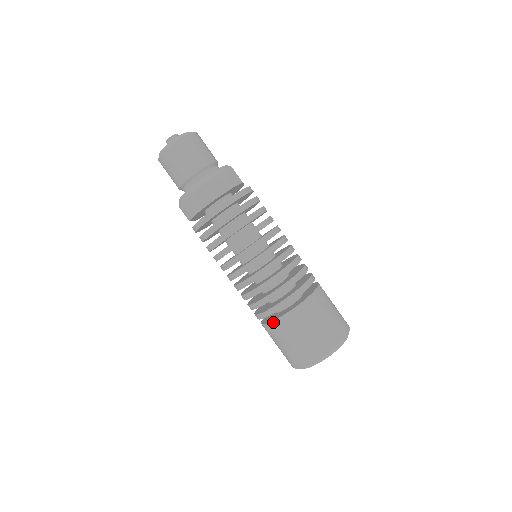
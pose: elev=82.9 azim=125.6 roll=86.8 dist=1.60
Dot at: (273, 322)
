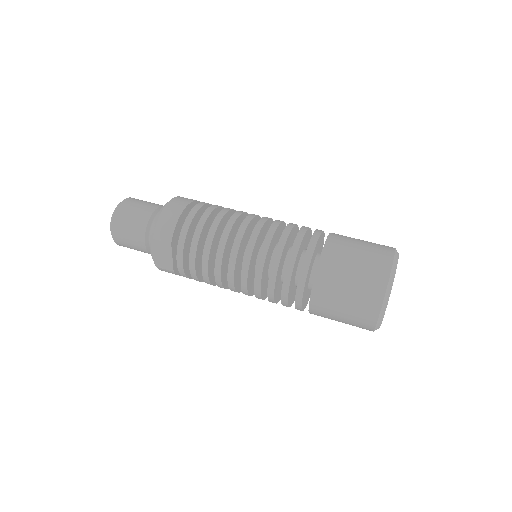
Dot at: (320, 262)
